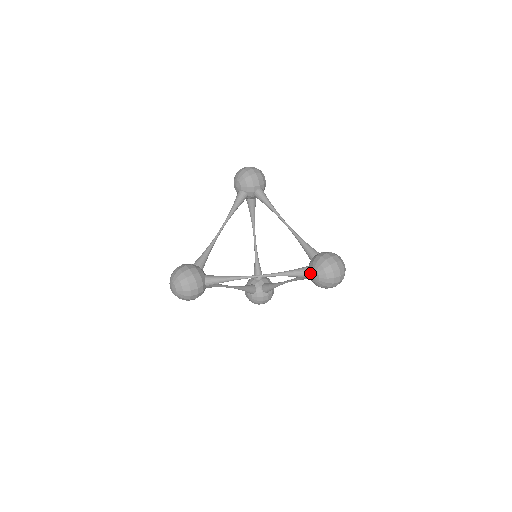
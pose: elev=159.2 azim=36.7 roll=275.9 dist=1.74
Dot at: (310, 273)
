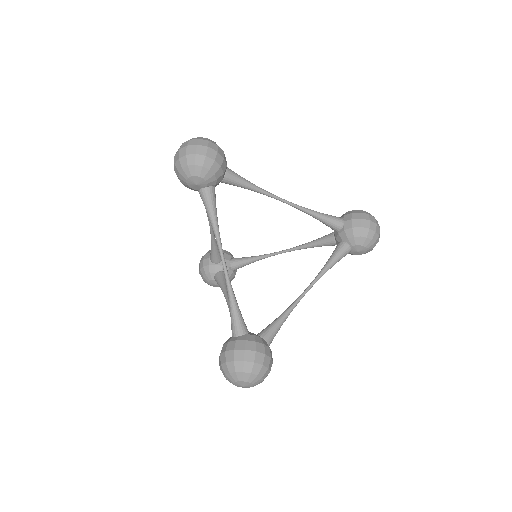
Dot at: (352, 250)
